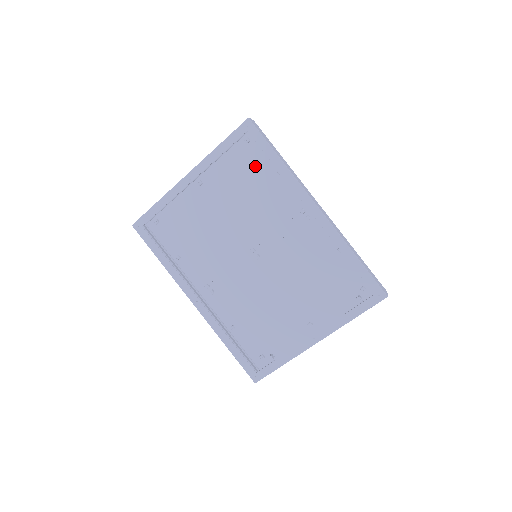
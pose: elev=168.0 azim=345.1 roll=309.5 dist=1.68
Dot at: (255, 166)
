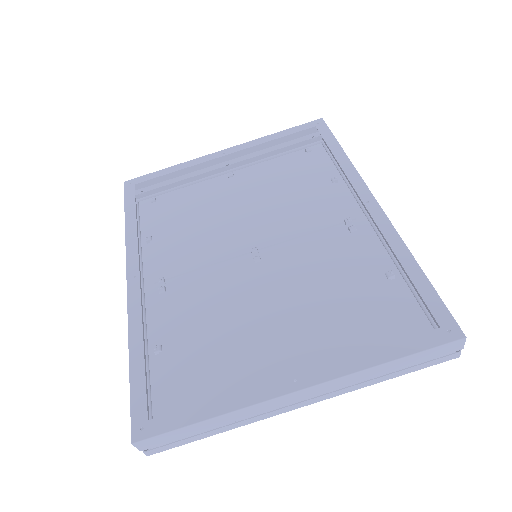
Dot at: (306, 171)
